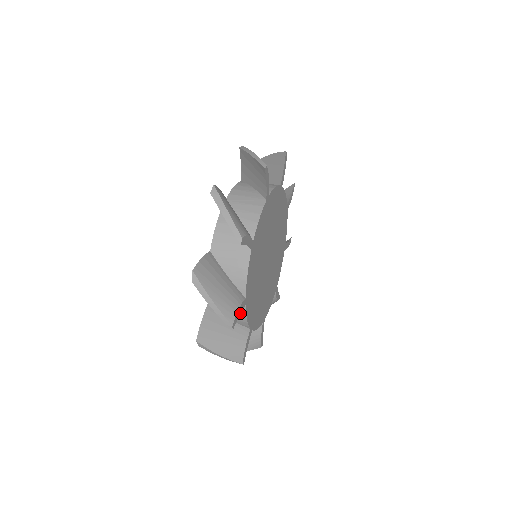
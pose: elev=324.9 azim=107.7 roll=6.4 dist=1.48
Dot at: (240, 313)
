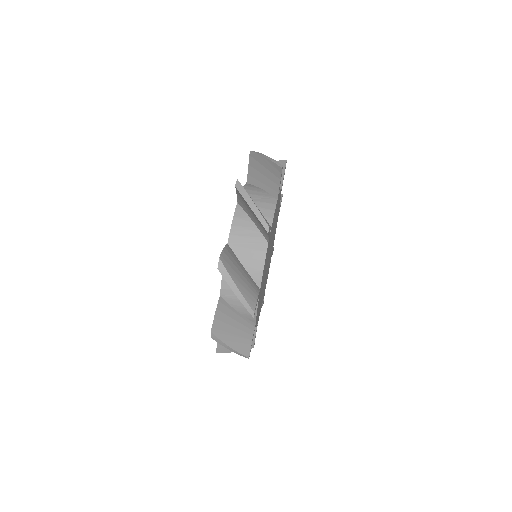
Dot at: (256, 331)
